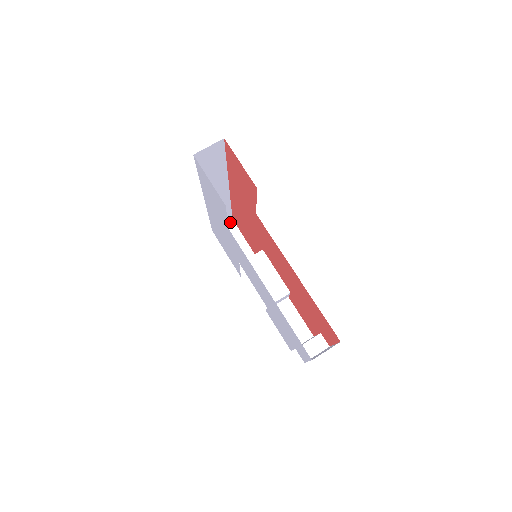
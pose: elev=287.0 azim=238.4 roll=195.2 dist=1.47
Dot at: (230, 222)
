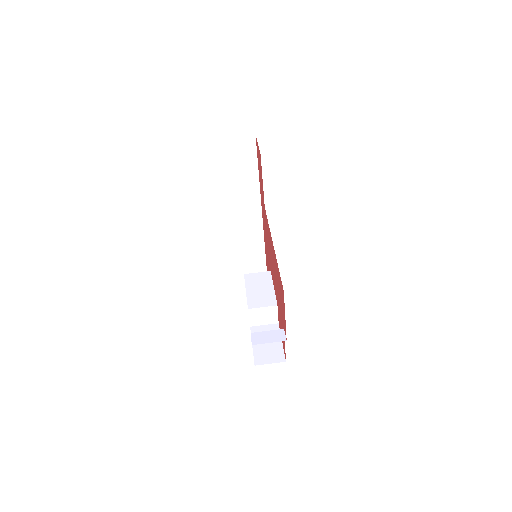
Dot at: occluded
